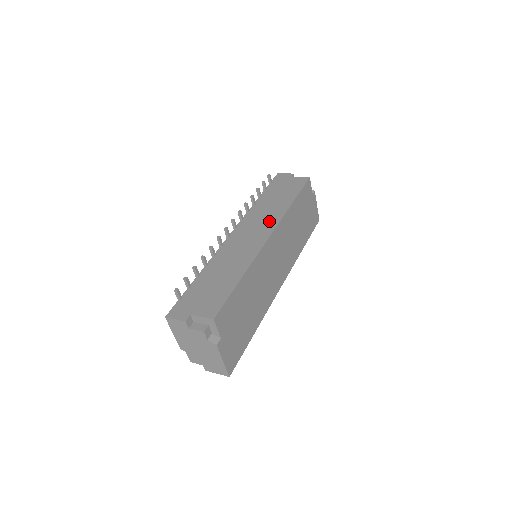
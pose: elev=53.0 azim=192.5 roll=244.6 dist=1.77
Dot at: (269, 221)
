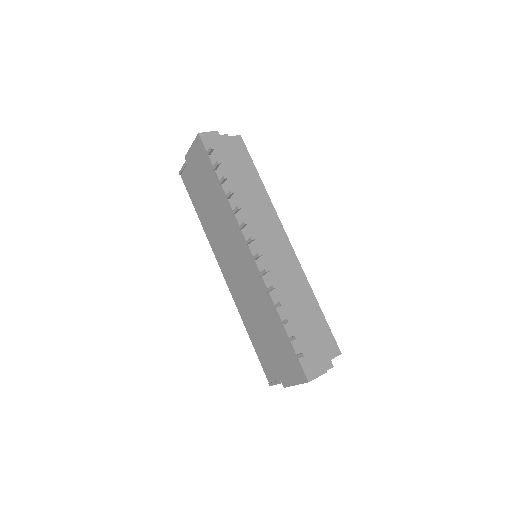
Dot at: (269, 219)
